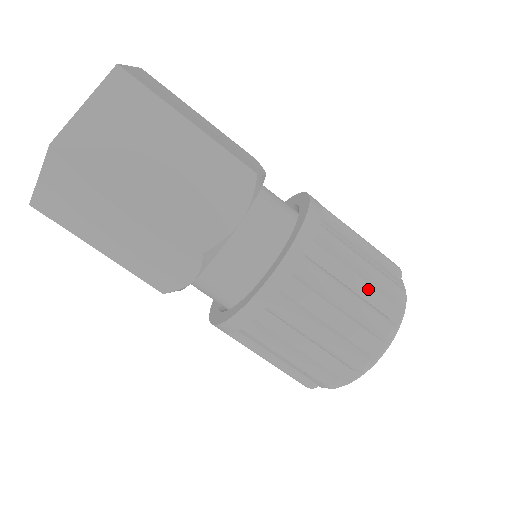
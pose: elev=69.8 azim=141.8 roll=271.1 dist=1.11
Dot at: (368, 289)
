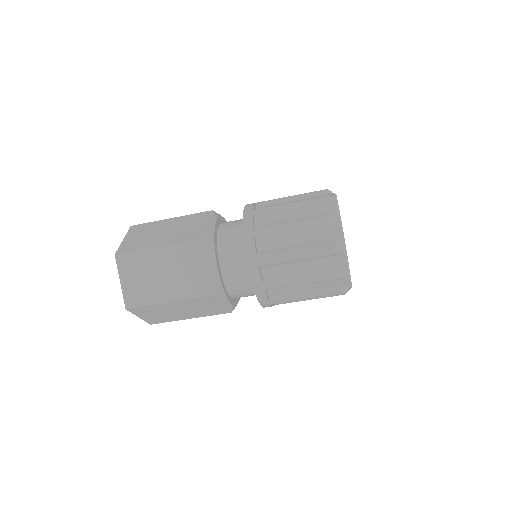
Dot at: (308, 236)
